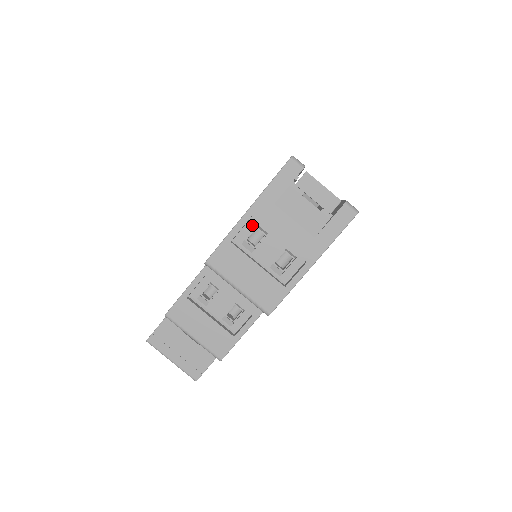
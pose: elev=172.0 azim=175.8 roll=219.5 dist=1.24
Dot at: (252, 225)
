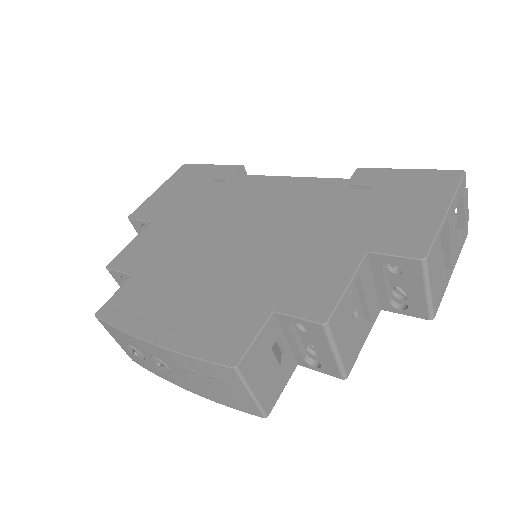
Dot at: occluded
